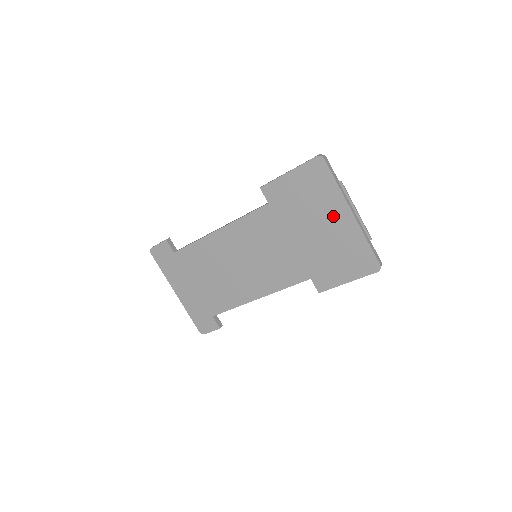
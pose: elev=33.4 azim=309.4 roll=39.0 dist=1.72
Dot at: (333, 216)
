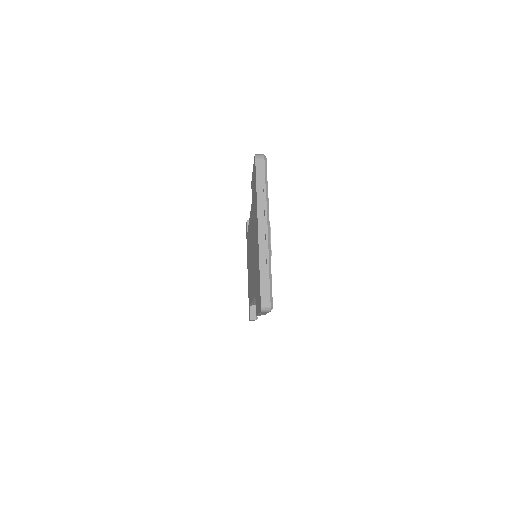
Dot at: (256, 228)
